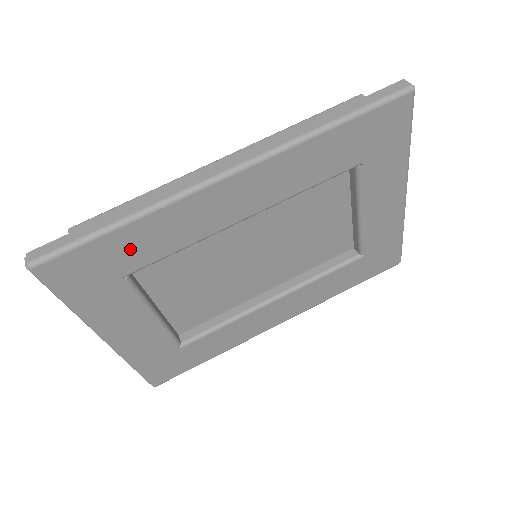
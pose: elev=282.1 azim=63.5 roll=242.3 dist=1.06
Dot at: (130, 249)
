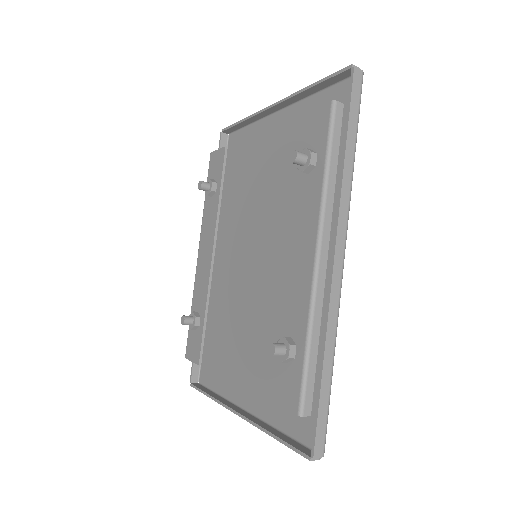
Dot at: occluded
